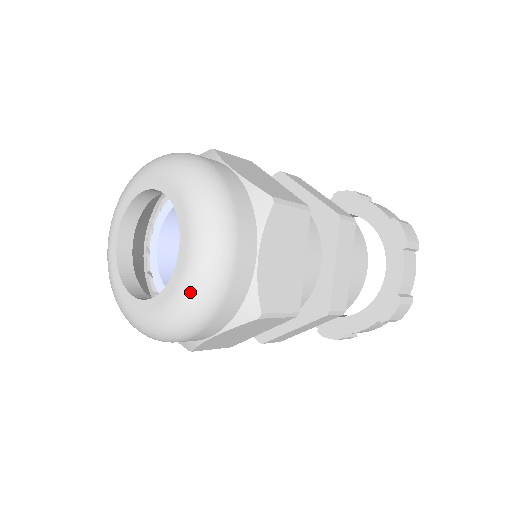
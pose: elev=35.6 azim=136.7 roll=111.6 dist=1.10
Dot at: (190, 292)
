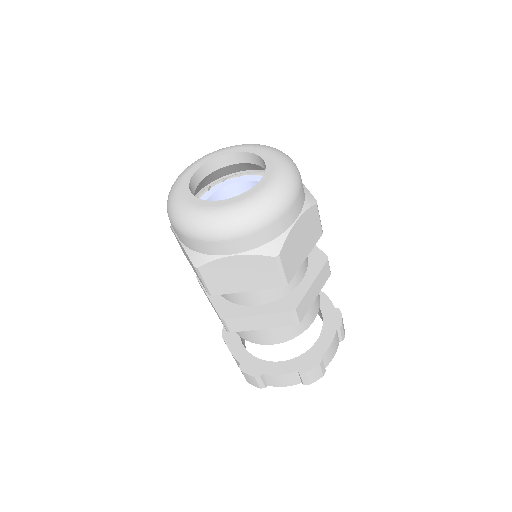
Dot at: (256, 204)
